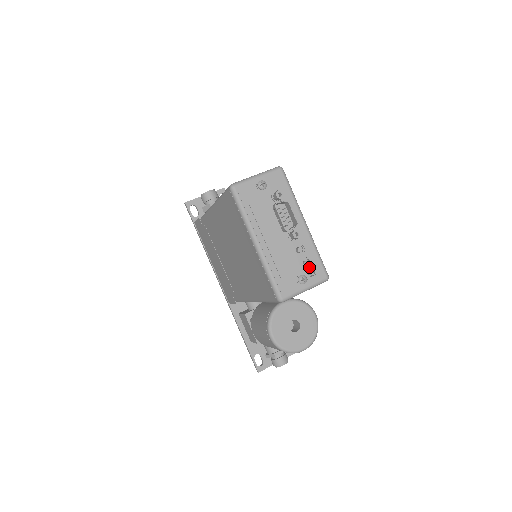
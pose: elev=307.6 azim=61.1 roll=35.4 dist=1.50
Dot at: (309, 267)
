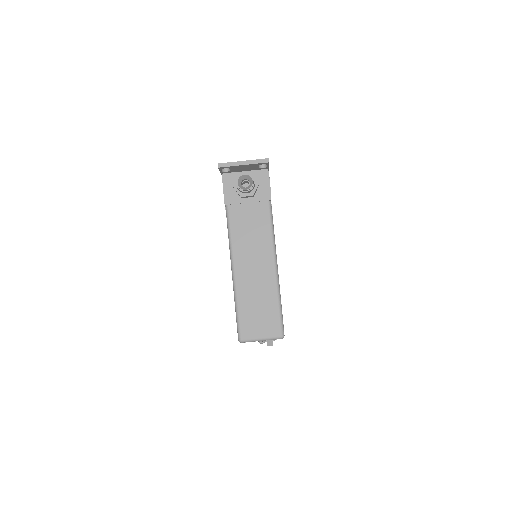
Dot at: occluded
